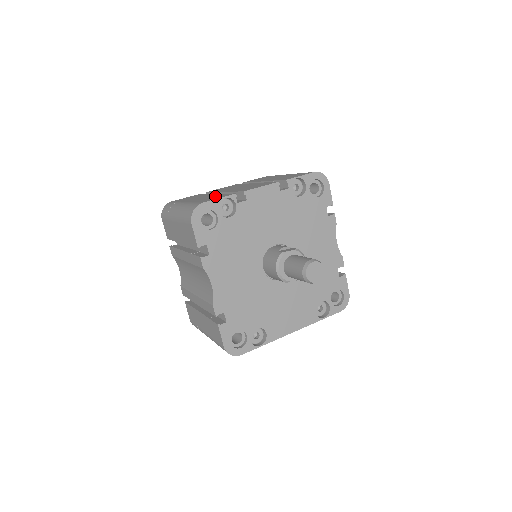
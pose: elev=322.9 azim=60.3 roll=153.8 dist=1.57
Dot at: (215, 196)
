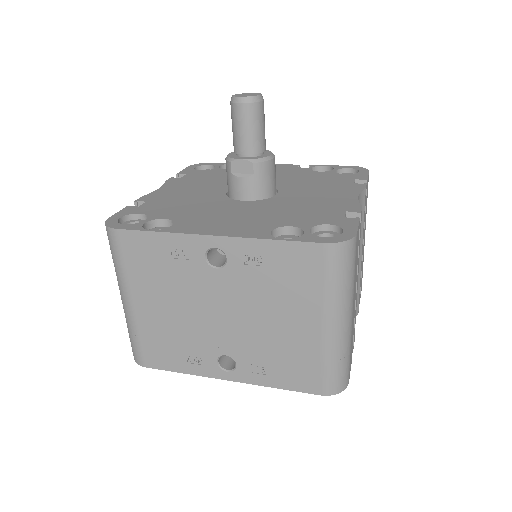
Dot at: occluded
